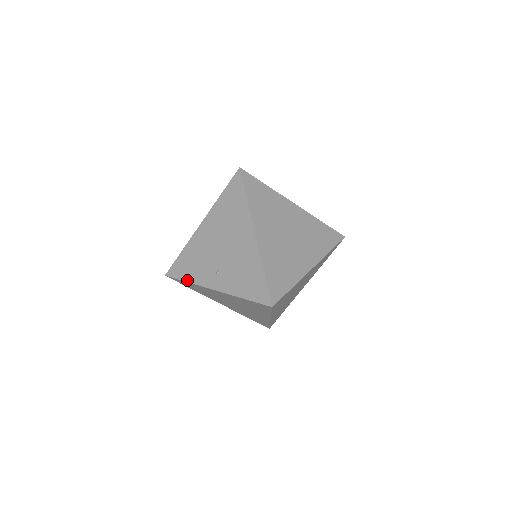
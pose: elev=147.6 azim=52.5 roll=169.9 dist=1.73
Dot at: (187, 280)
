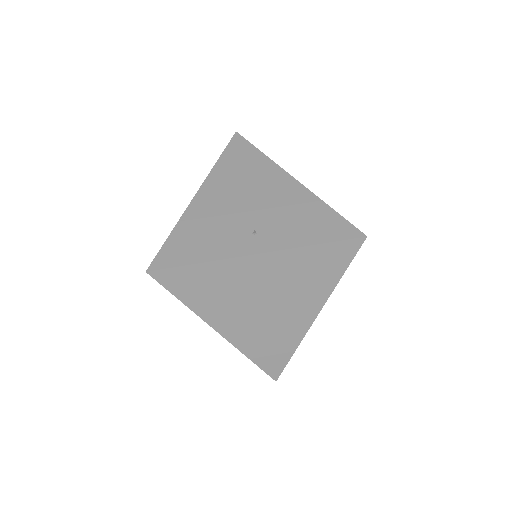
Dot at: (198, 260)
